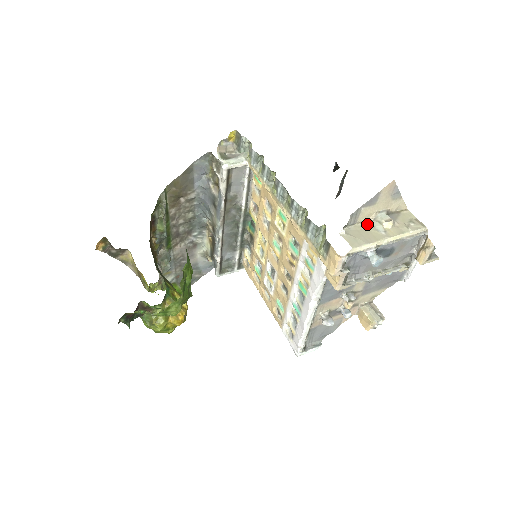
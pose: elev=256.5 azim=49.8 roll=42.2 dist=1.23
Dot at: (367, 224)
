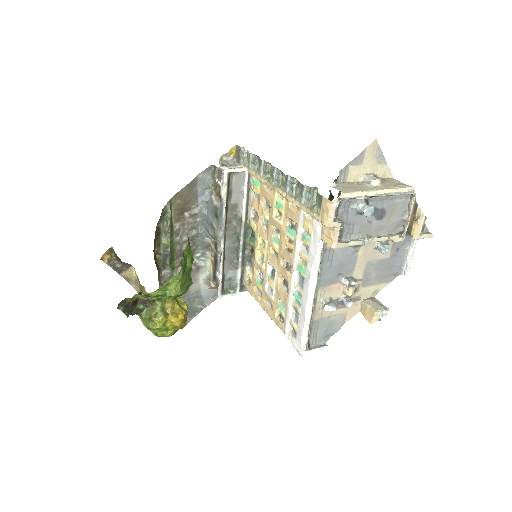
Dot at: (356, 184)
